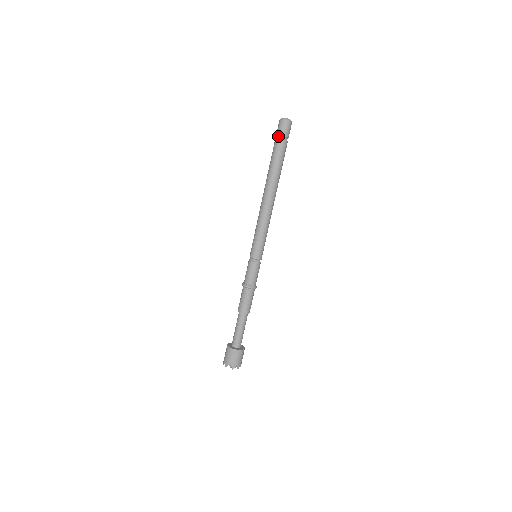
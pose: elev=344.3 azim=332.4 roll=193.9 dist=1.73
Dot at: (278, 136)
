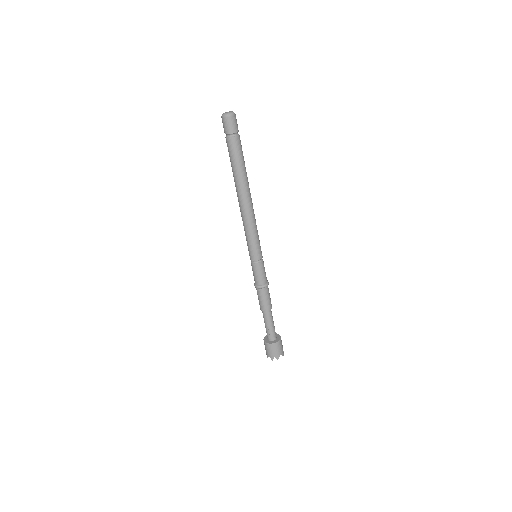
Dot at: (226, 135)
